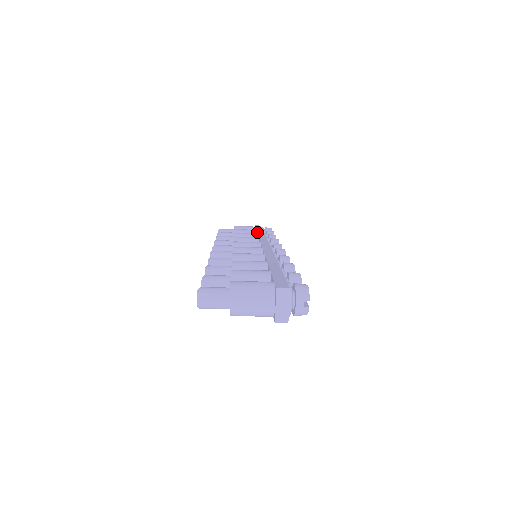
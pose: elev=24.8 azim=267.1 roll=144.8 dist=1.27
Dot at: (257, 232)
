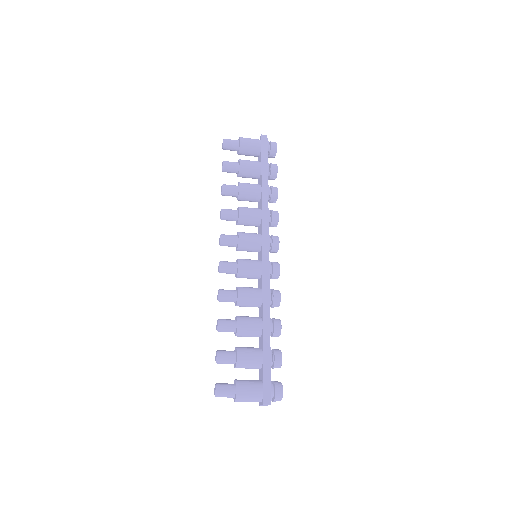
Dot at: (261, 183)
